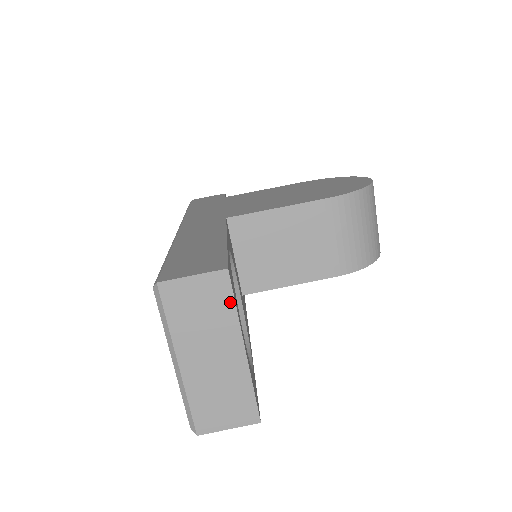
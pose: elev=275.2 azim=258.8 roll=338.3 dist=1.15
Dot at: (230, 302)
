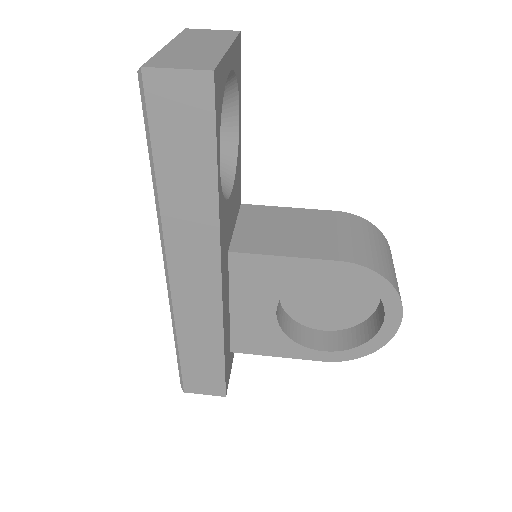
Dot at: (232, 37)
